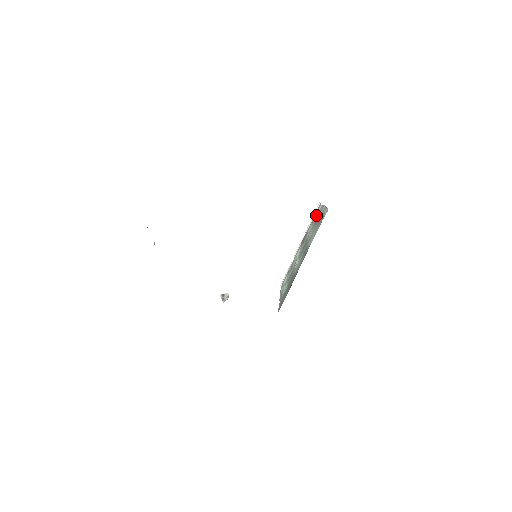
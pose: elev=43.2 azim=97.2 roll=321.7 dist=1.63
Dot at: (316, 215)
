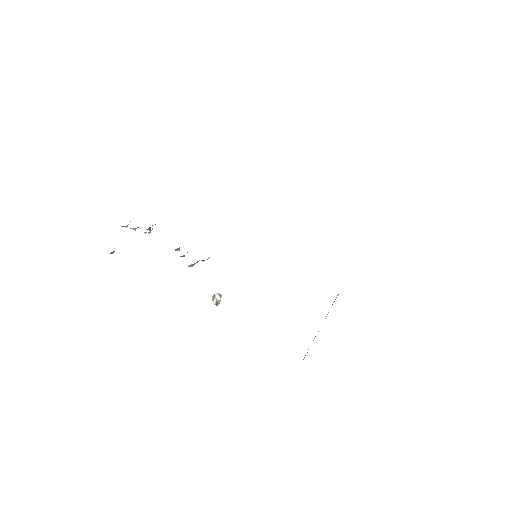
Dot at: occluded
